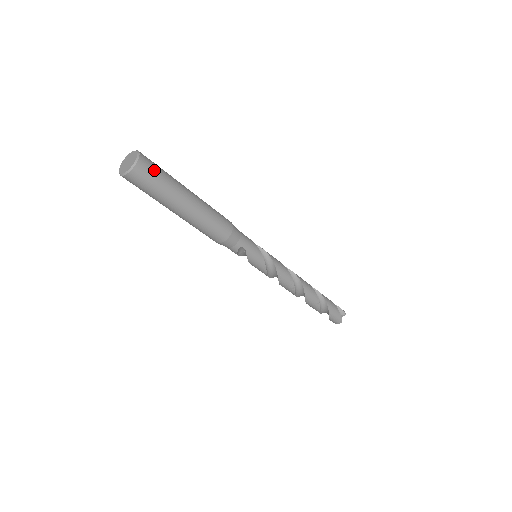
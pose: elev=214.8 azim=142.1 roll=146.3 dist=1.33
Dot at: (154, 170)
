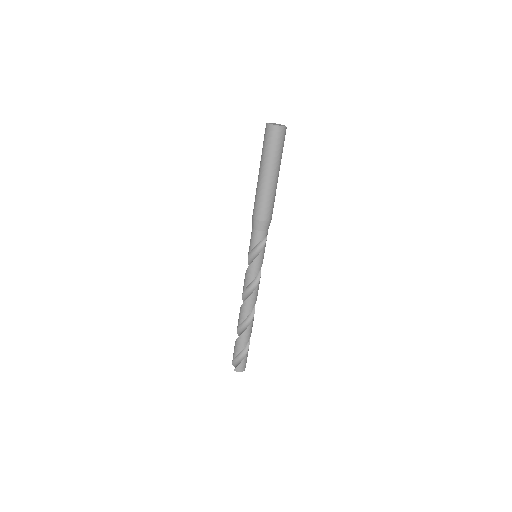
Dot at: occluded
